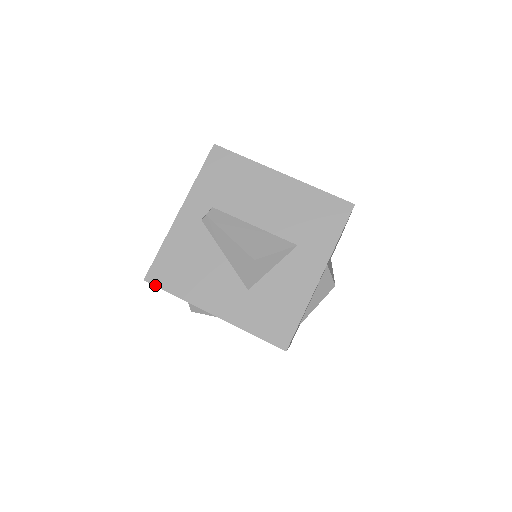
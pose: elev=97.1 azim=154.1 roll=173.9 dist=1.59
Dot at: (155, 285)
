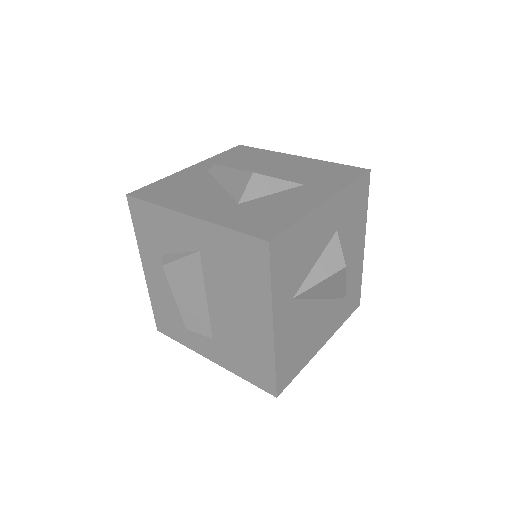
Dot at: (136, 197)
